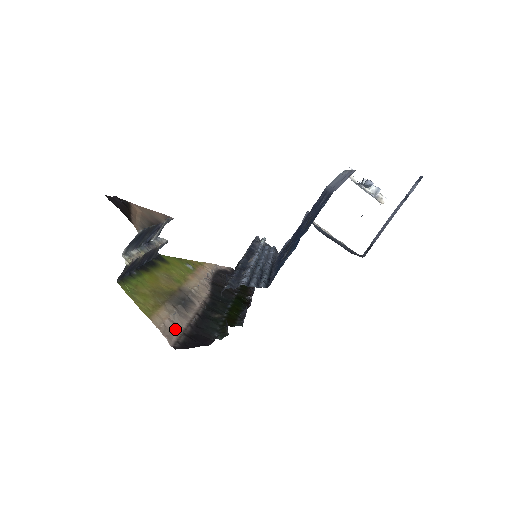
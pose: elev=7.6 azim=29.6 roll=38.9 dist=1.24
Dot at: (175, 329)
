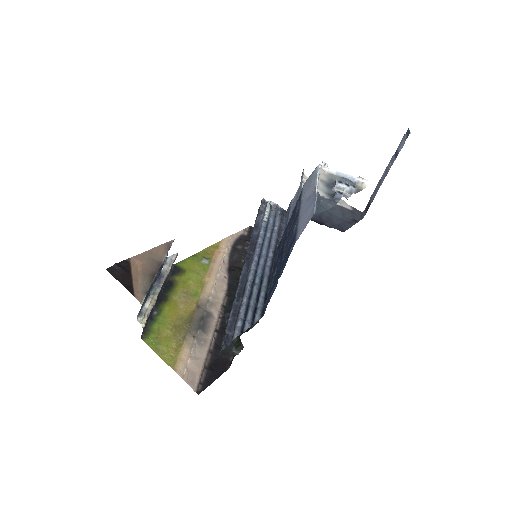
Dot at: (197, 367)
